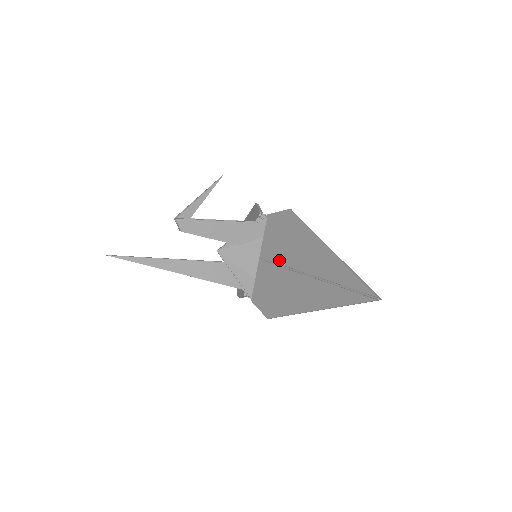
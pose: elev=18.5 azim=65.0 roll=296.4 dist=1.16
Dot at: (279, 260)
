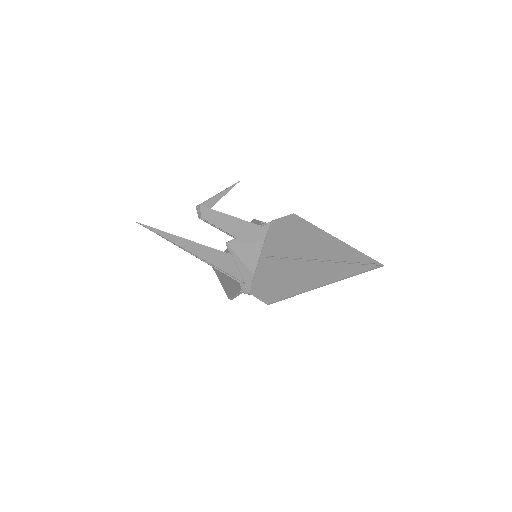
Dot at: (282, 254)
